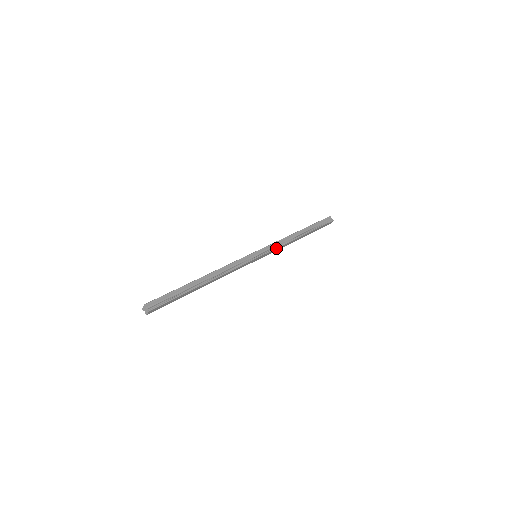
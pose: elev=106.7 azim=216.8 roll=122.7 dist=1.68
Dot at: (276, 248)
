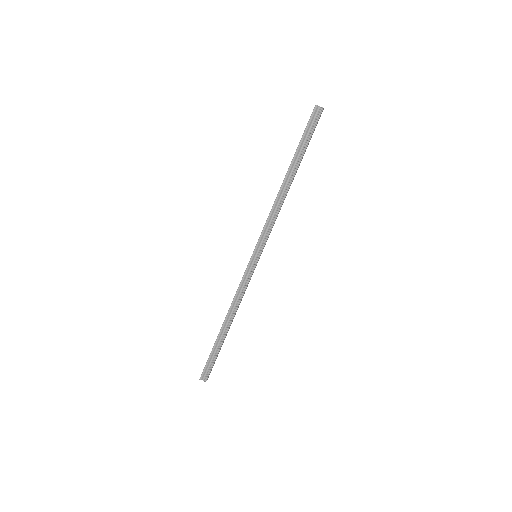
Dot at: (270, 231)
